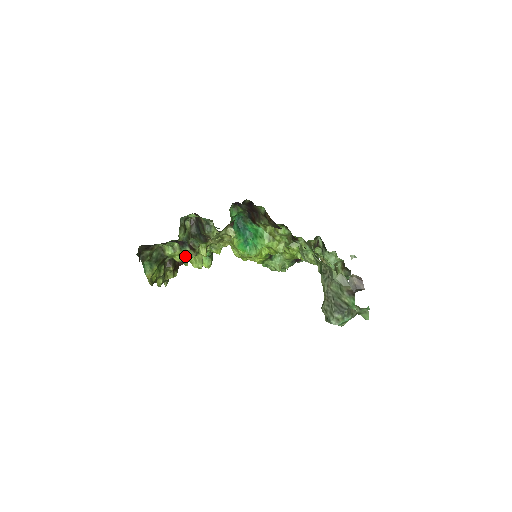
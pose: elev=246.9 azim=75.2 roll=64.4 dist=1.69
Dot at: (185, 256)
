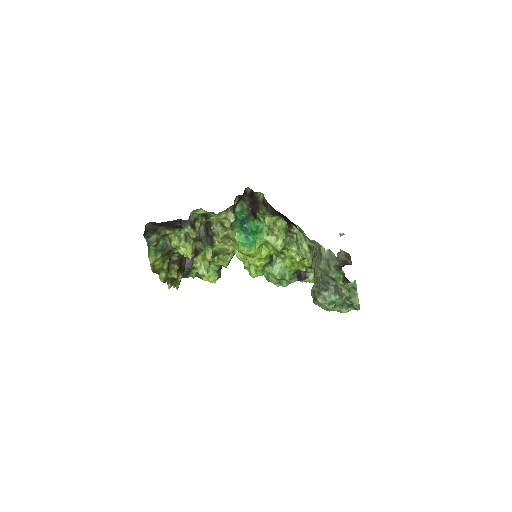
Dot at: (189, 249)
